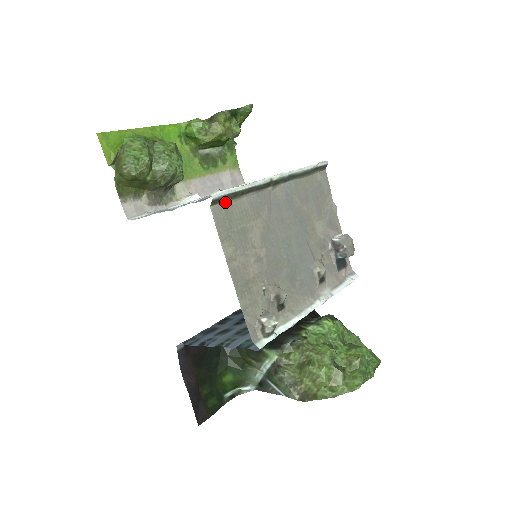
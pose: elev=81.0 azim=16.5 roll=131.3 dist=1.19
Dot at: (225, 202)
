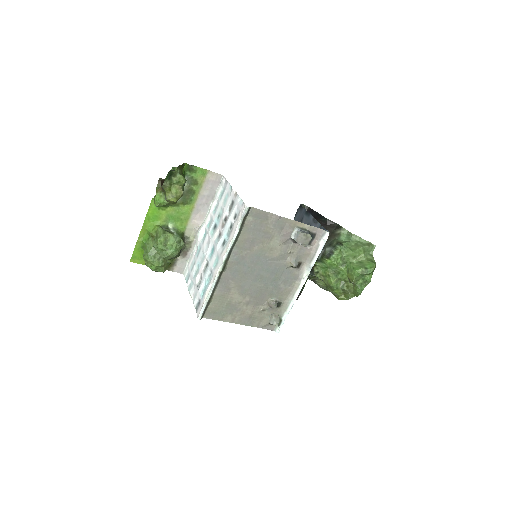
Dot at: (207, 308)
